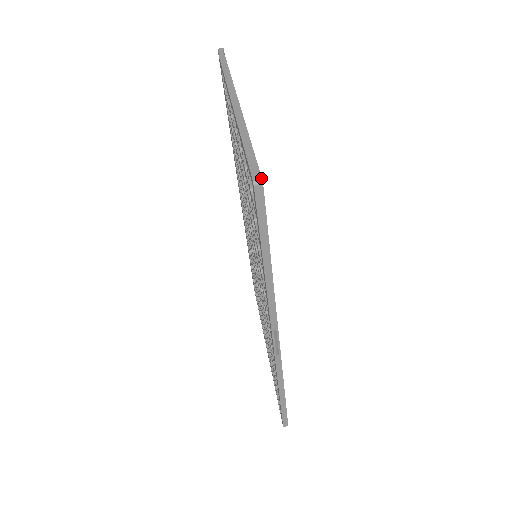
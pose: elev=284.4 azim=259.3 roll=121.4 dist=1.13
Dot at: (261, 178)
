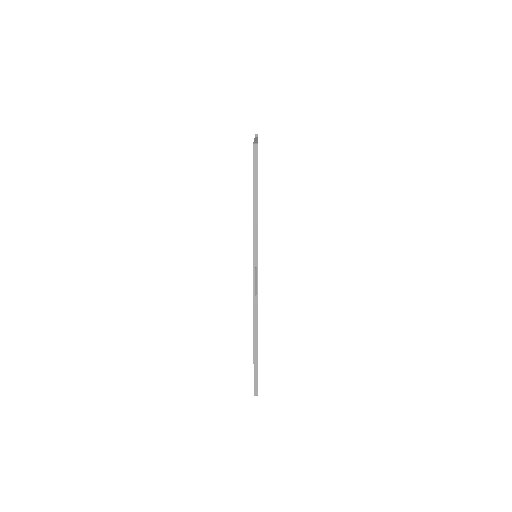
Dot at: occluded
